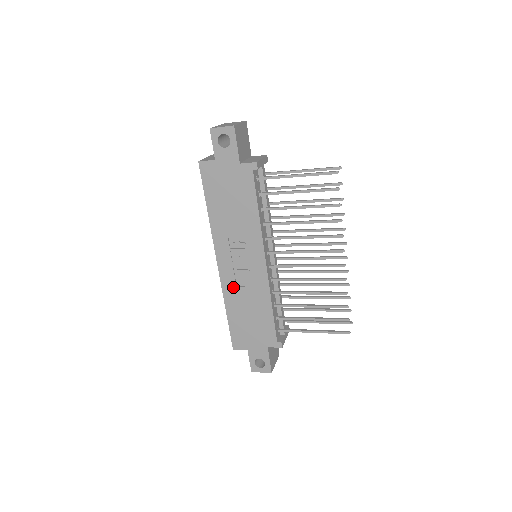
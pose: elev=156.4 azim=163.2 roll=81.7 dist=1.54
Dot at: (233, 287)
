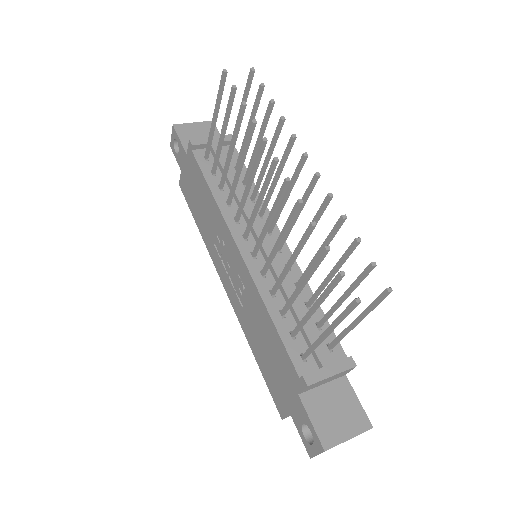
Dot at: (241, 310)
